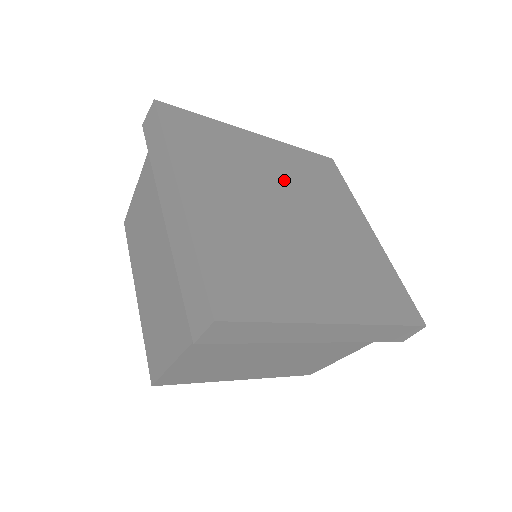
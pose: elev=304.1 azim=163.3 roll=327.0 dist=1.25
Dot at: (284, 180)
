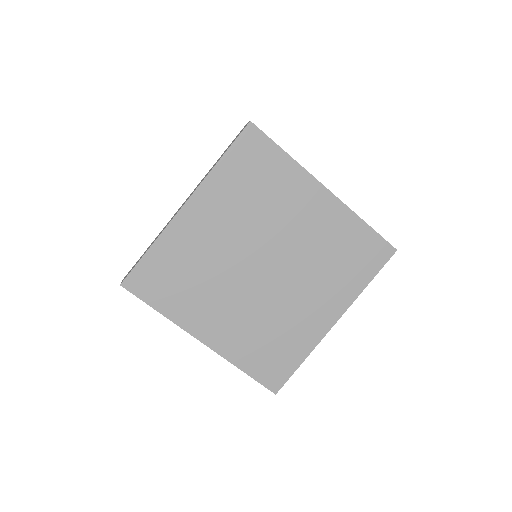
Dot at: (297, 240)
